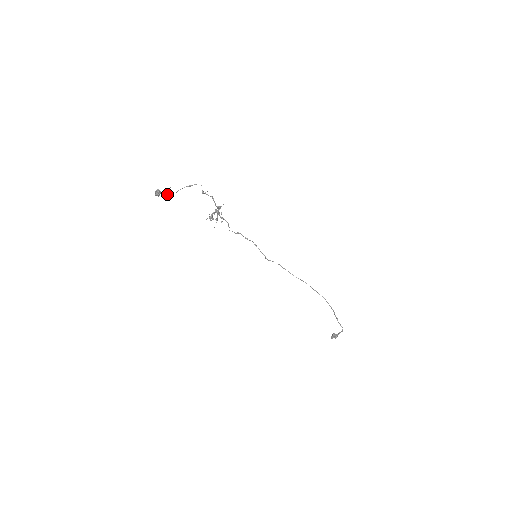
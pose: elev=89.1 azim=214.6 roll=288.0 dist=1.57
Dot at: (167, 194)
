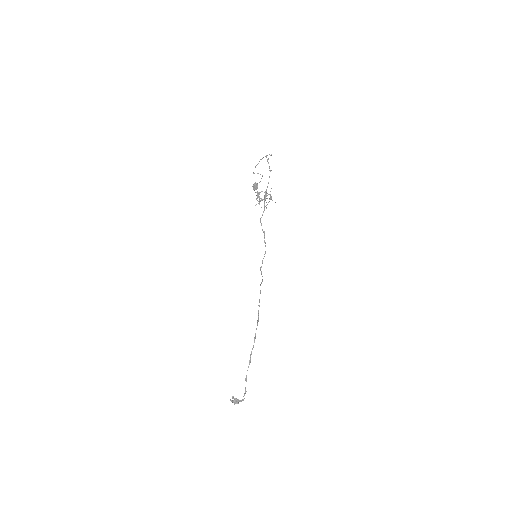
Dot at: occluded
